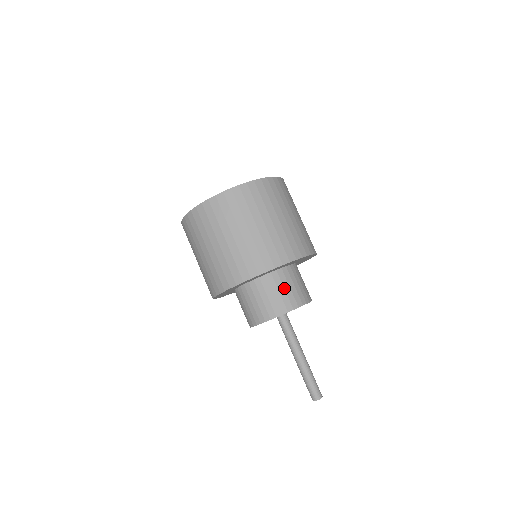
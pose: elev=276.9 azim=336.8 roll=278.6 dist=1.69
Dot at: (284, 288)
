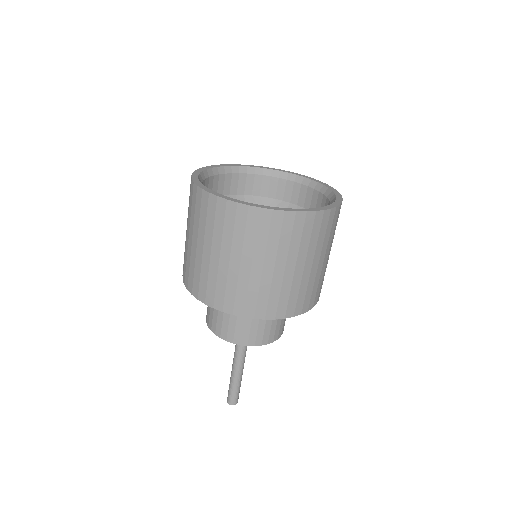
Dot at: (251, 323)
